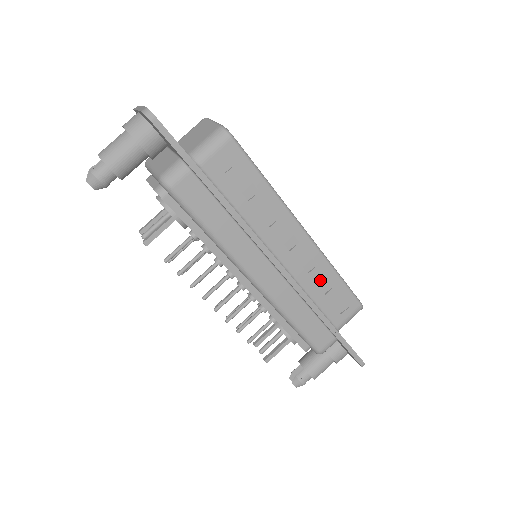
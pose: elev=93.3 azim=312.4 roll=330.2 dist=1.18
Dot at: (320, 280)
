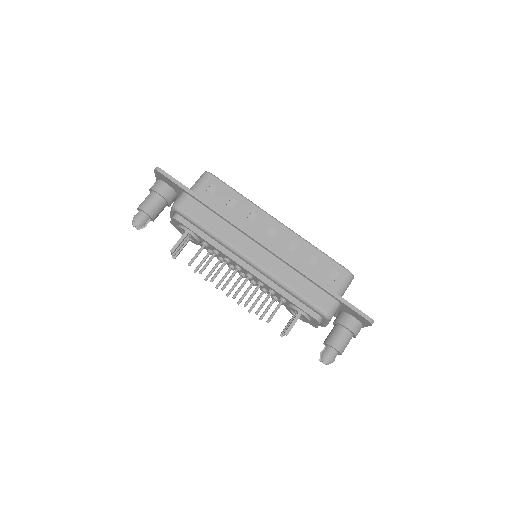
Dot at: (305, 256)
